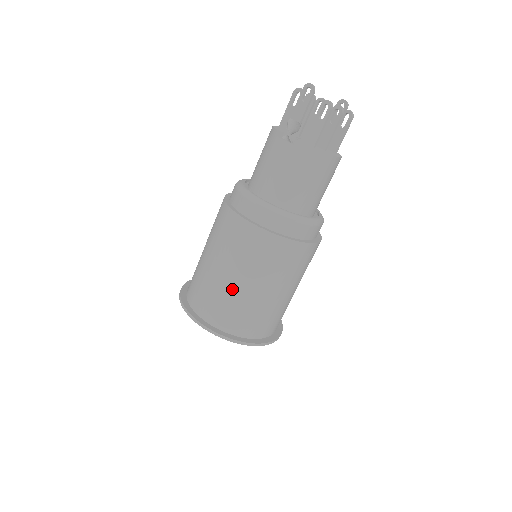
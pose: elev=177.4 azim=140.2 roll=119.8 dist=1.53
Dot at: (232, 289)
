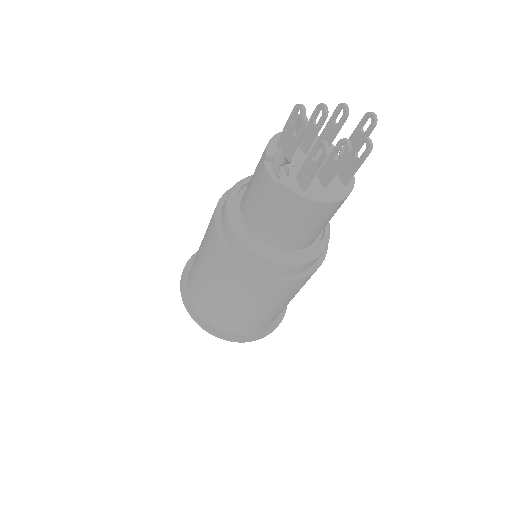
Dot at: (214, 298)
